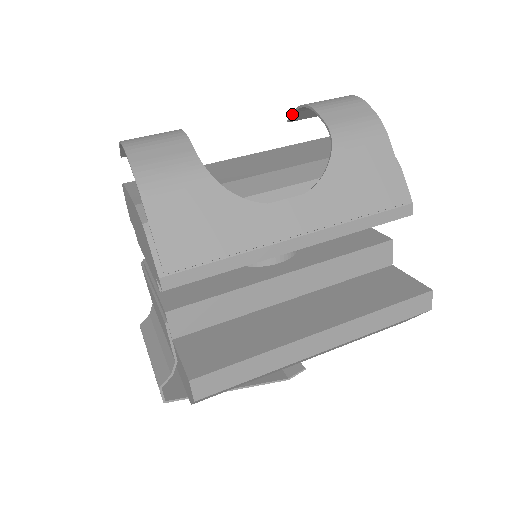
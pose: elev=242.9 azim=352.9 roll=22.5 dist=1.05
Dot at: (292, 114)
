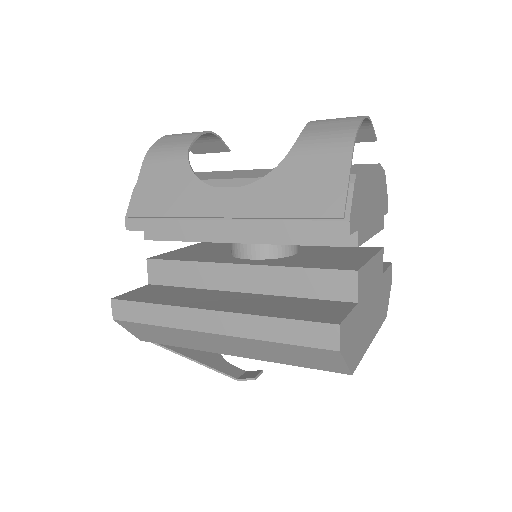
Dot at: occluded
